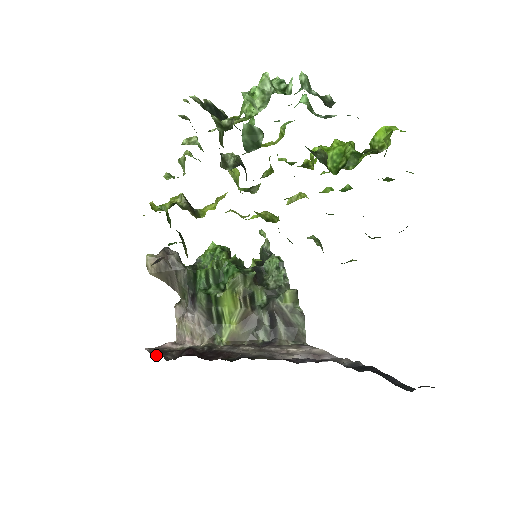
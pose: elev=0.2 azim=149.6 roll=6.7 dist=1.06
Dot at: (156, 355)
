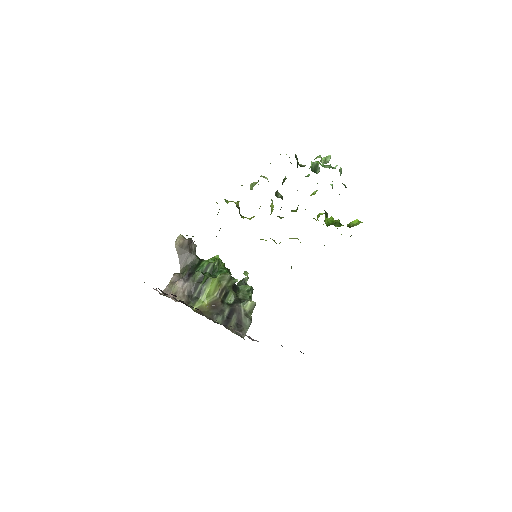
Dot at: occluded
